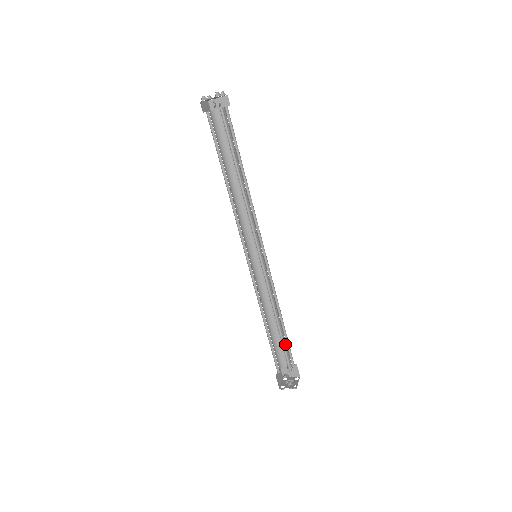
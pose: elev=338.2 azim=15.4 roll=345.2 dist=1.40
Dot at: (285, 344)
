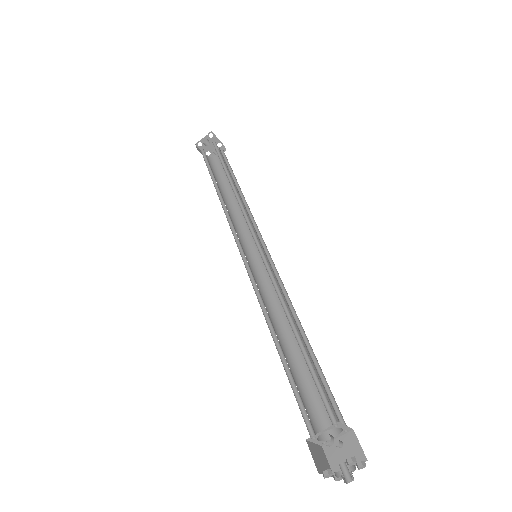
Dot at: occluded
